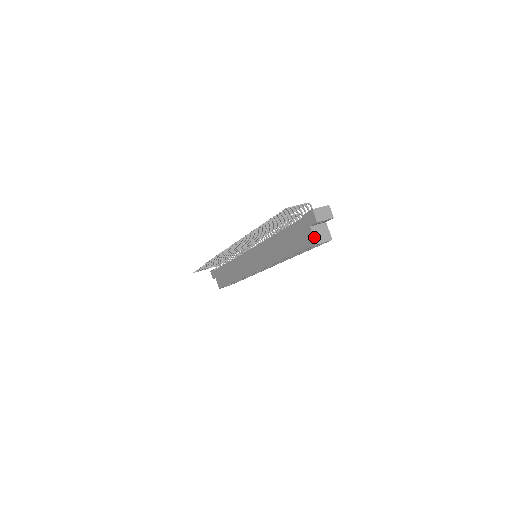
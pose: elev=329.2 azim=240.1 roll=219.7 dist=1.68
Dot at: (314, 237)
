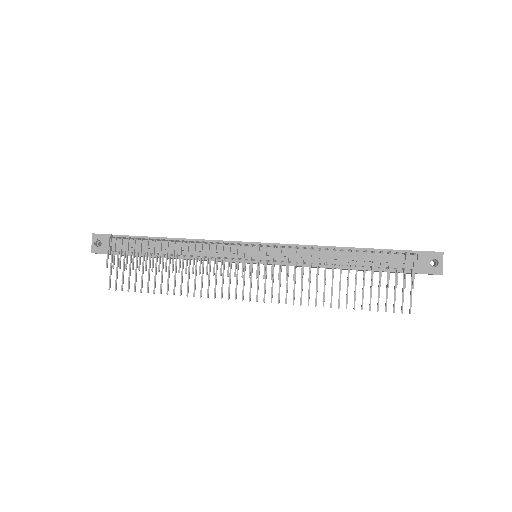
Dot at: occluded
